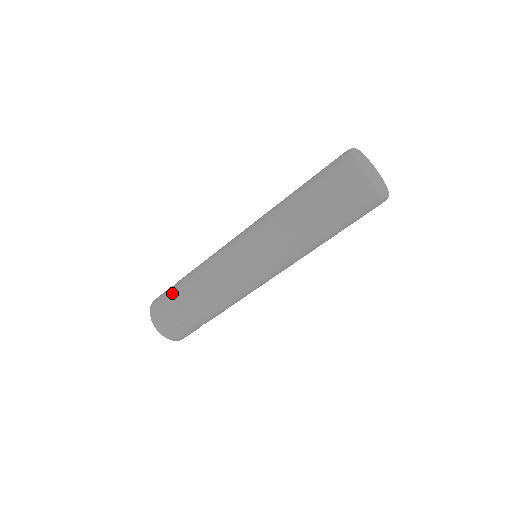
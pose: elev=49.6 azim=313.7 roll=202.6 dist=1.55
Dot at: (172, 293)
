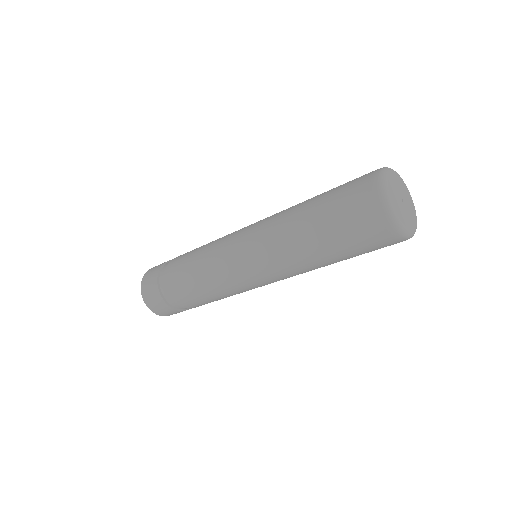
Dot at: (170, 261)
